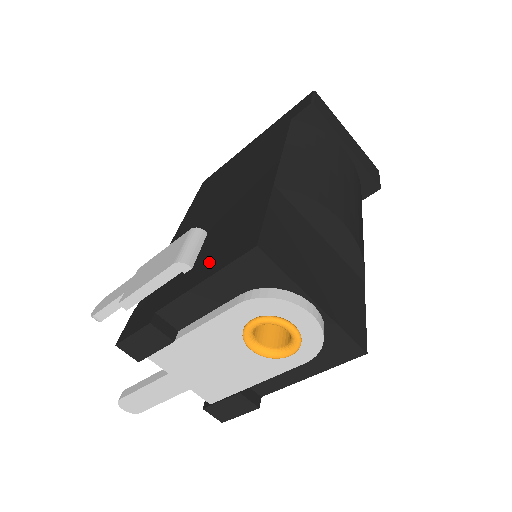
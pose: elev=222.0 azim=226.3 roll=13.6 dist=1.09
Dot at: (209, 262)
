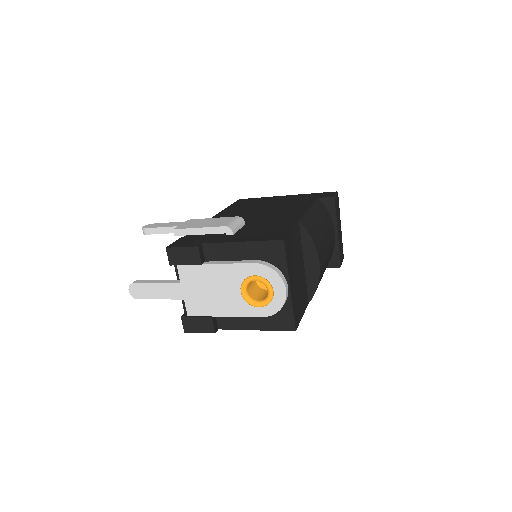
Dot at: (248, 236)
